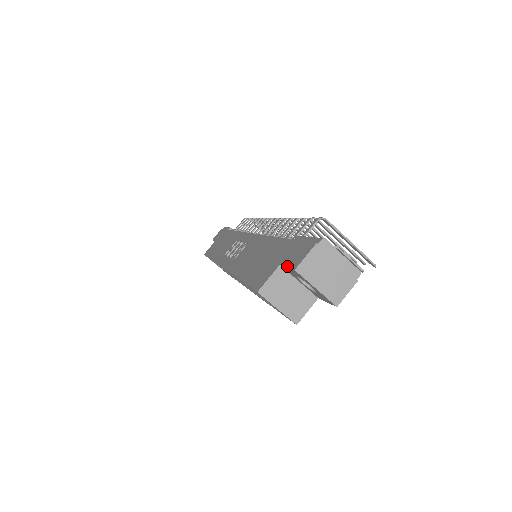
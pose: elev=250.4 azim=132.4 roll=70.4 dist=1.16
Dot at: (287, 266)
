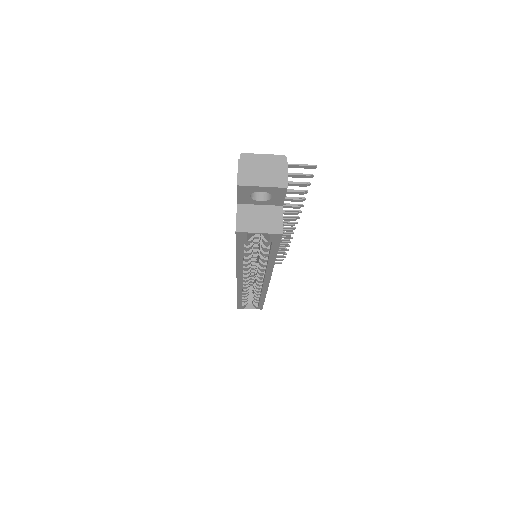
Dot at: occluded
